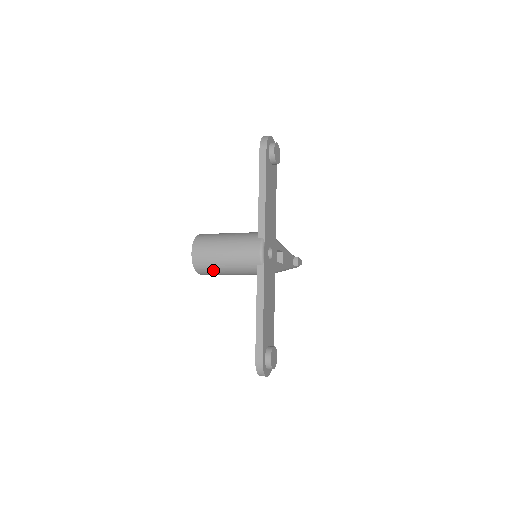
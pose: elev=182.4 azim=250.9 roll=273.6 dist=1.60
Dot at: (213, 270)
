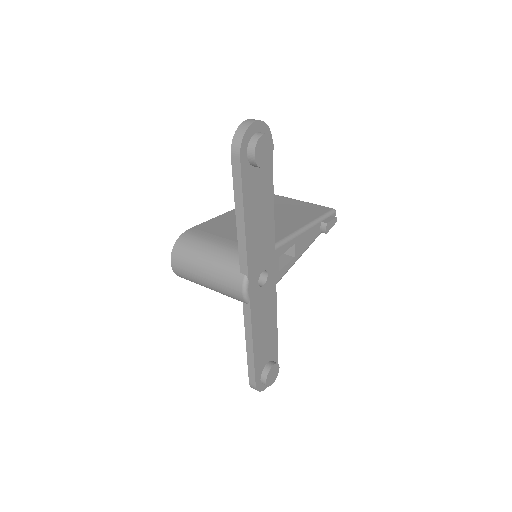
Dot at: occluded
